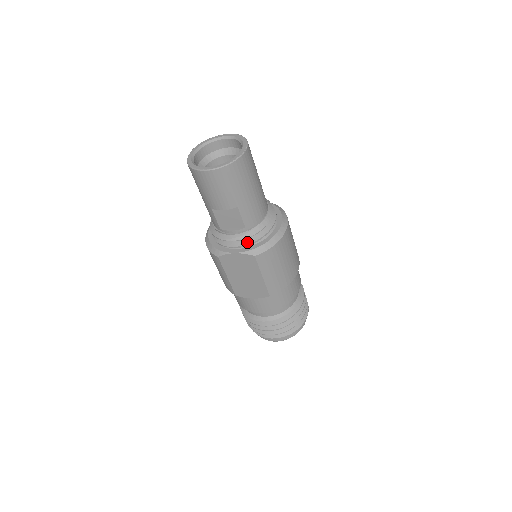
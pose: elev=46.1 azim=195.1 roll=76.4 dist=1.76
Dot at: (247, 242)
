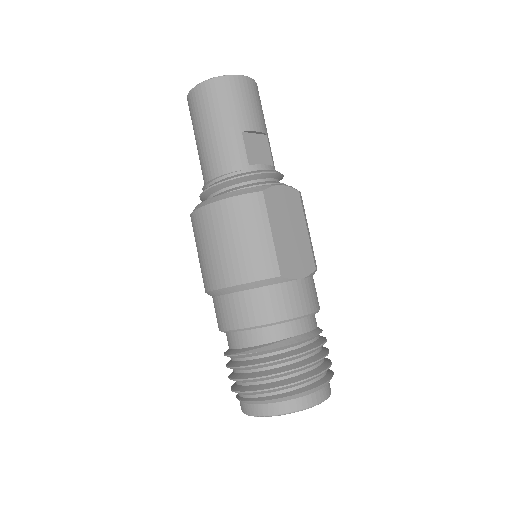
Dot at: occluded
